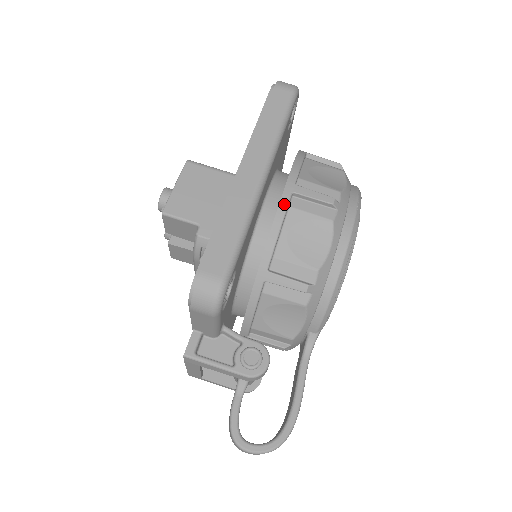
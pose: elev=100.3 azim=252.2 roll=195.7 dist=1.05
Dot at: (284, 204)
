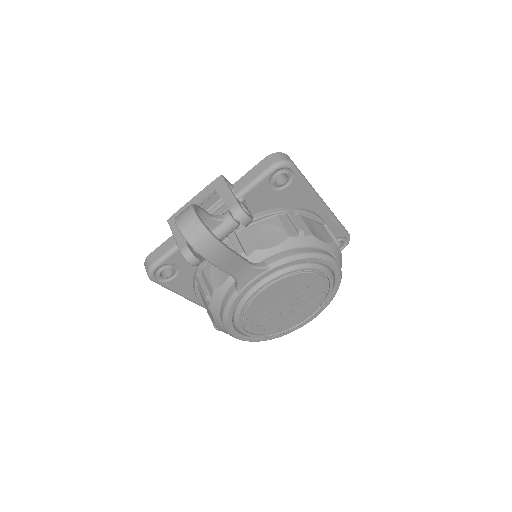
Dot at: (321, 218)
